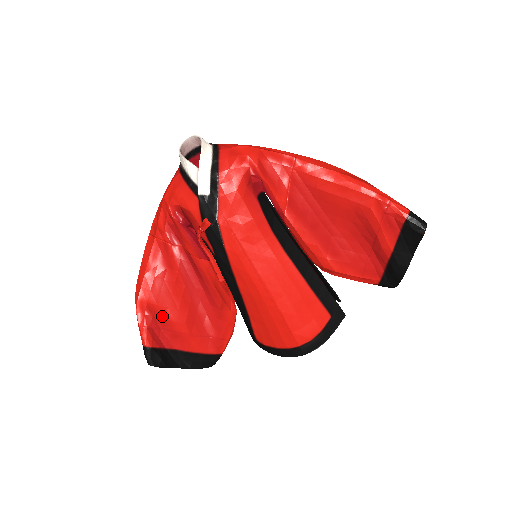
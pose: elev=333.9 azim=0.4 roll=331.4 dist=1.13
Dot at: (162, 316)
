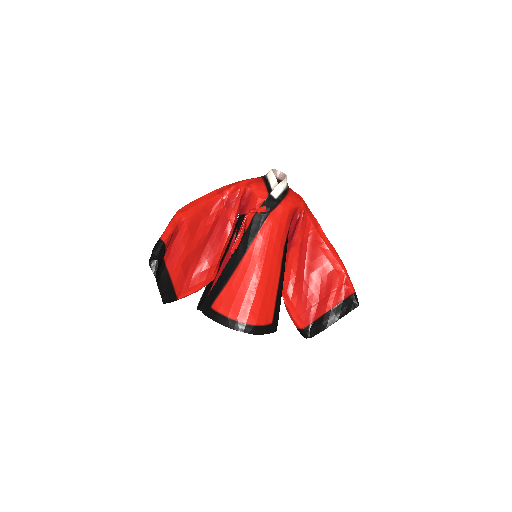
Dot at: (183, 236)
